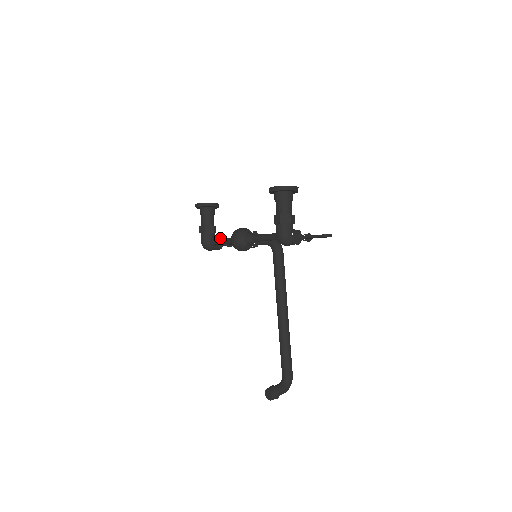
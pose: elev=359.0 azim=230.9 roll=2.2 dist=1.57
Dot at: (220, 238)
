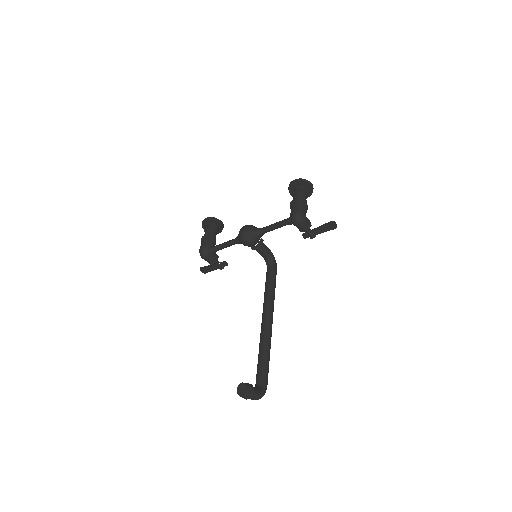
Dot at: (216, 254)
